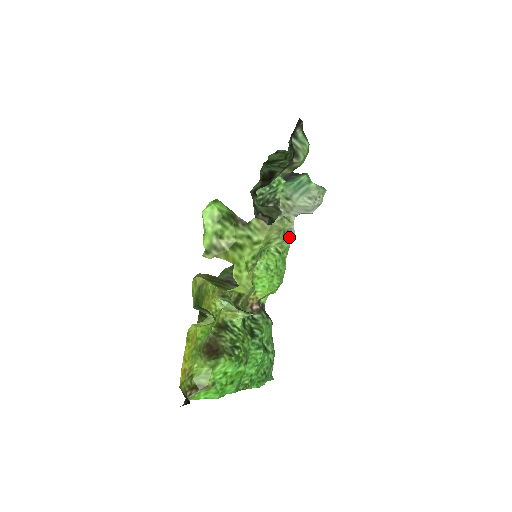
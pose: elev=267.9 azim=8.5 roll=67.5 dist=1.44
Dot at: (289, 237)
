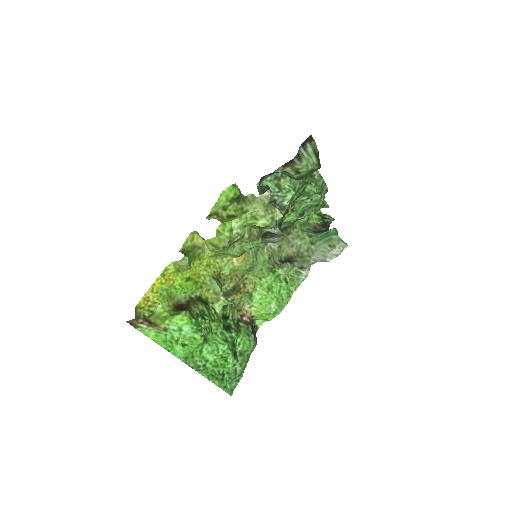
Dot at: (302, 276)
